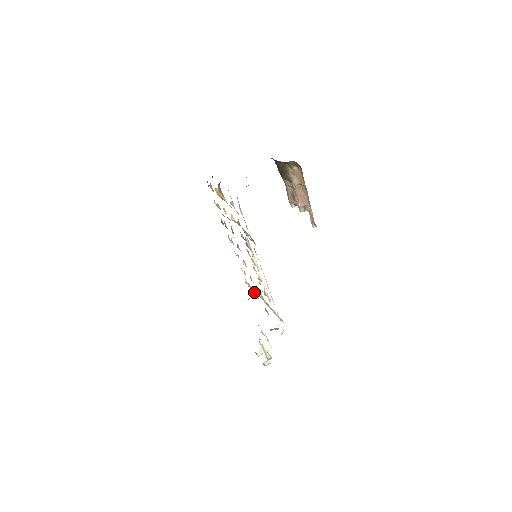
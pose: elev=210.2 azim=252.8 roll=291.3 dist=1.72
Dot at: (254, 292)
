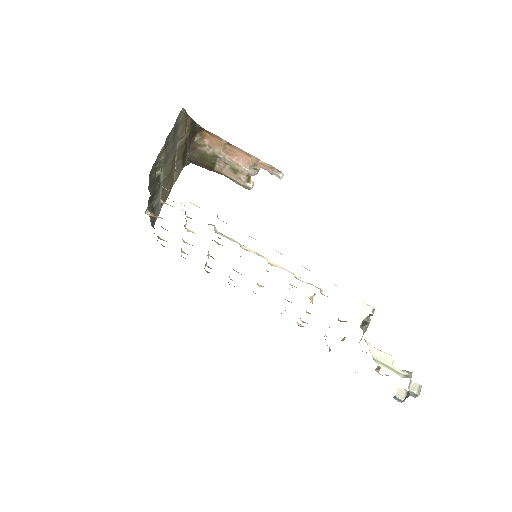
Dot at: occluded
